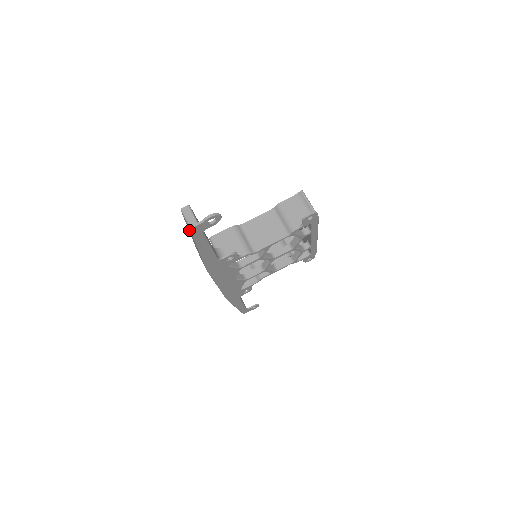
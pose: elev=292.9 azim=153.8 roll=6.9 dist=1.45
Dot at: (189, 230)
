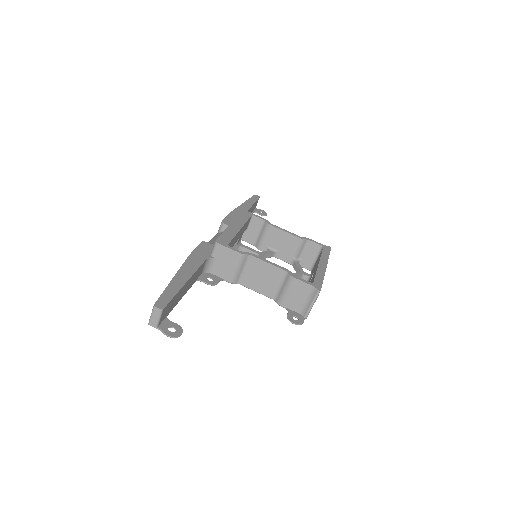
Dot at: occluded
